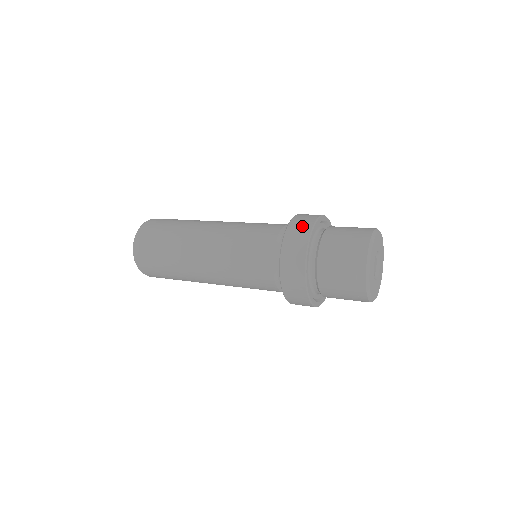
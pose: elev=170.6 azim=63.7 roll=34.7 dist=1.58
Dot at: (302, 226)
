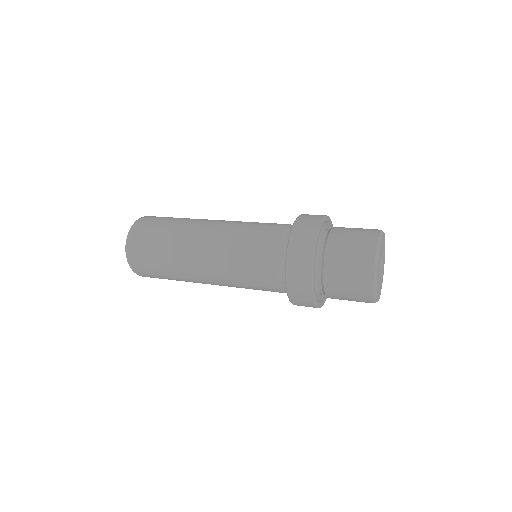
Dot at: (312, 218)
